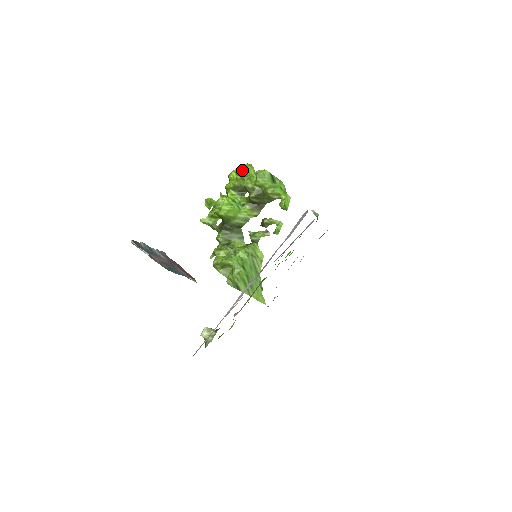
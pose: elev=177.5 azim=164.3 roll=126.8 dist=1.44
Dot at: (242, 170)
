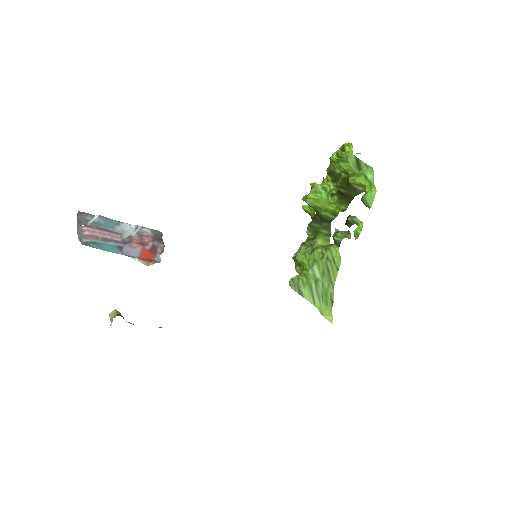
Dot at: (342, 151)
